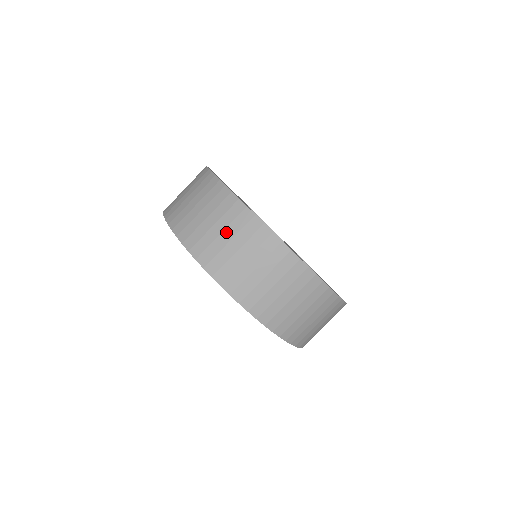
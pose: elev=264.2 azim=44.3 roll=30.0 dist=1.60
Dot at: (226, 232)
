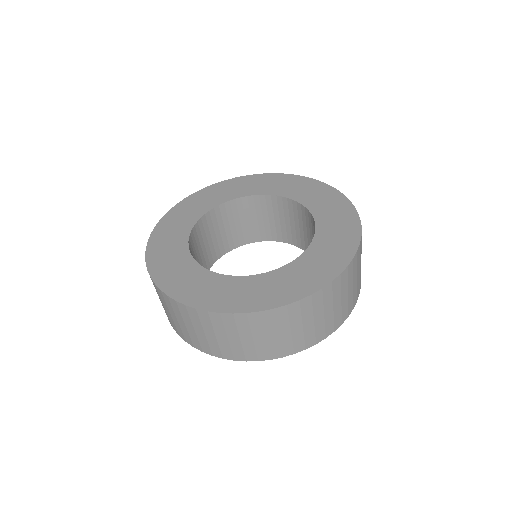
Dot at: occluded
